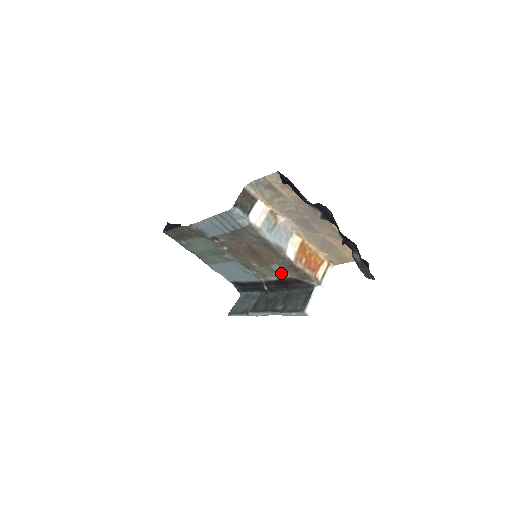
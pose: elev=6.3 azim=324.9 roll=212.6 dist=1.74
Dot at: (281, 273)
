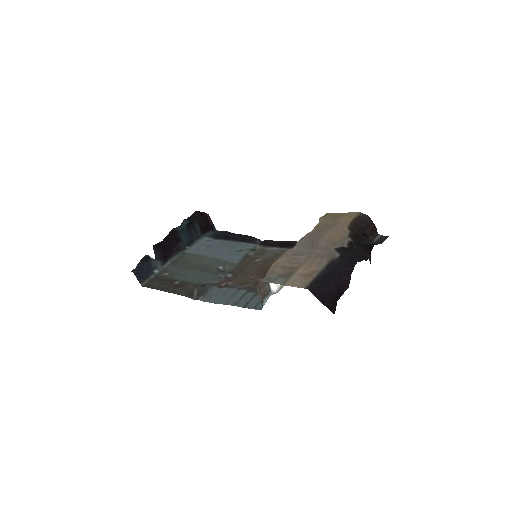
Dot at: occluded
